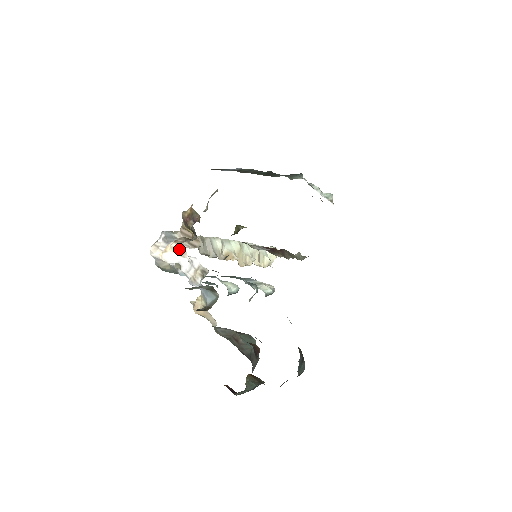
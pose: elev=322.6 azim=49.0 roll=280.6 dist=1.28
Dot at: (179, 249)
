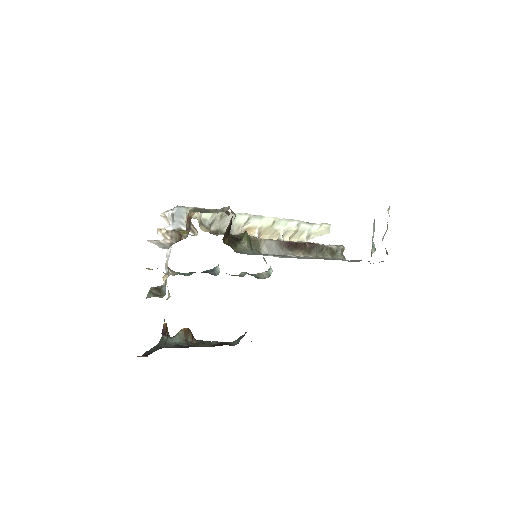
Dot at: occluded
